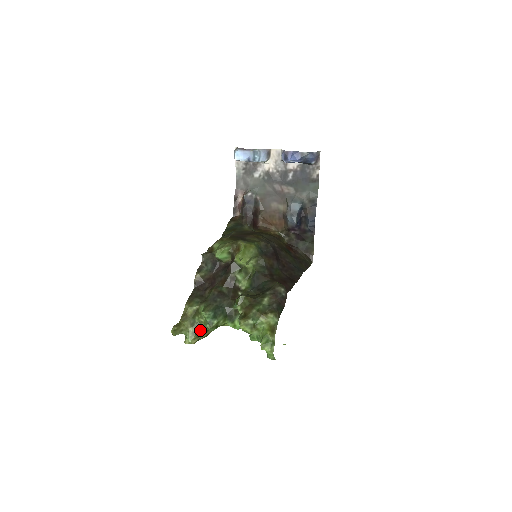
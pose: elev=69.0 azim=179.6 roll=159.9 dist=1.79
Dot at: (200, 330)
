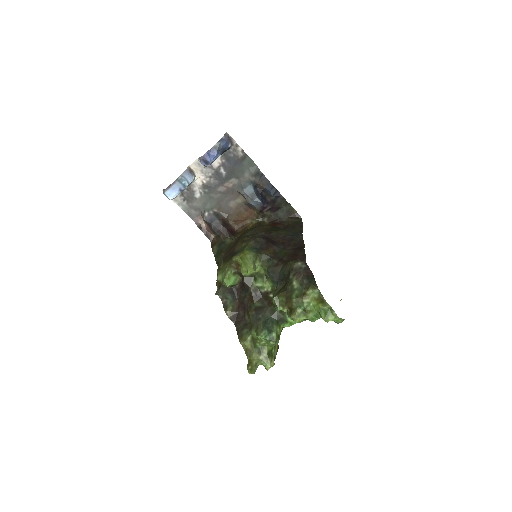
Dot at: (269, 351)
